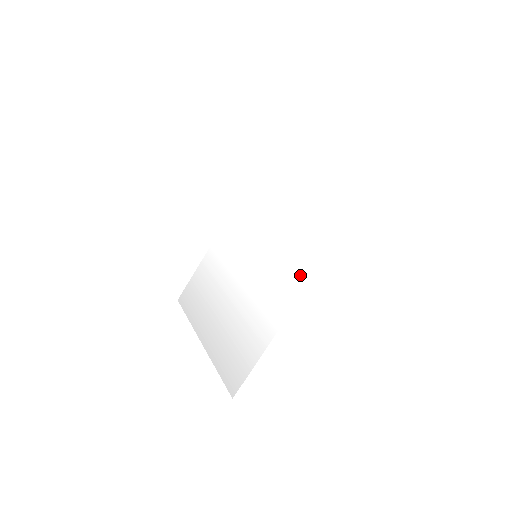
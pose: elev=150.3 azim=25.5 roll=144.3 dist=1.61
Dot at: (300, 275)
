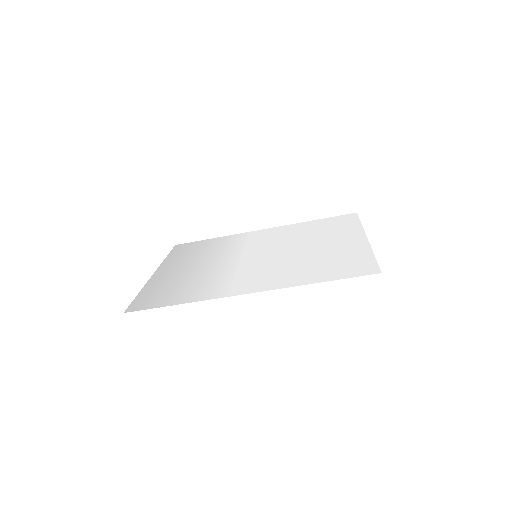
Dot at: (268, 282)
